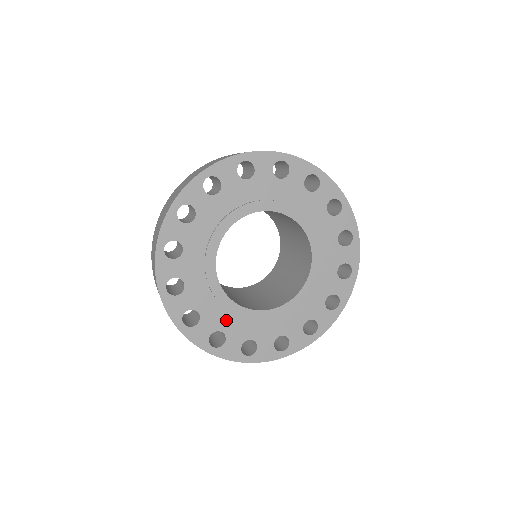
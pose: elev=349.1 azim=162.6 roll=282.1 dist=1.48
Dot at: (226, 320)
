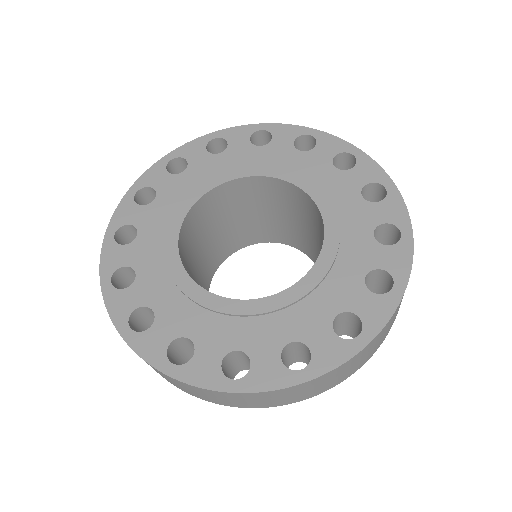
Dot at: (235, 331)
